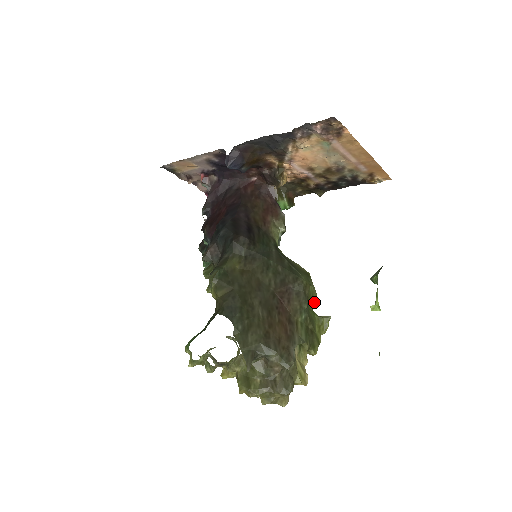
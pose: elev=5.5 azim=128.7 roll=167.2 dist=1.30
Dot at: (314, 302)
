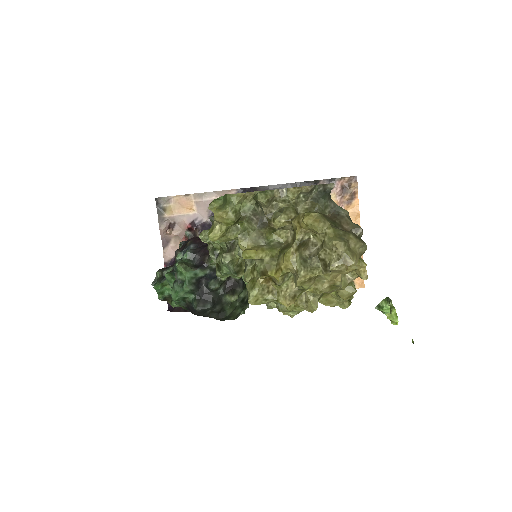
Dot at: occluded
